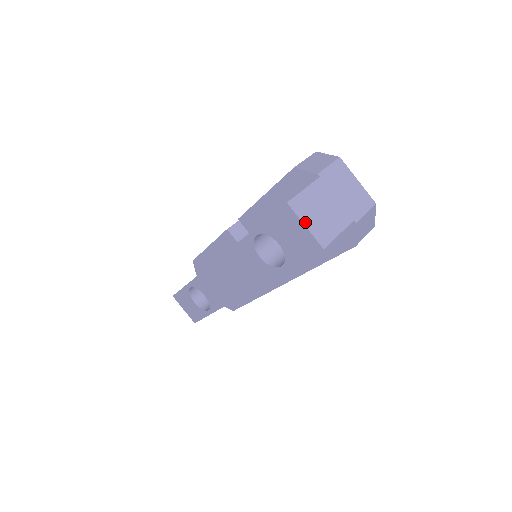
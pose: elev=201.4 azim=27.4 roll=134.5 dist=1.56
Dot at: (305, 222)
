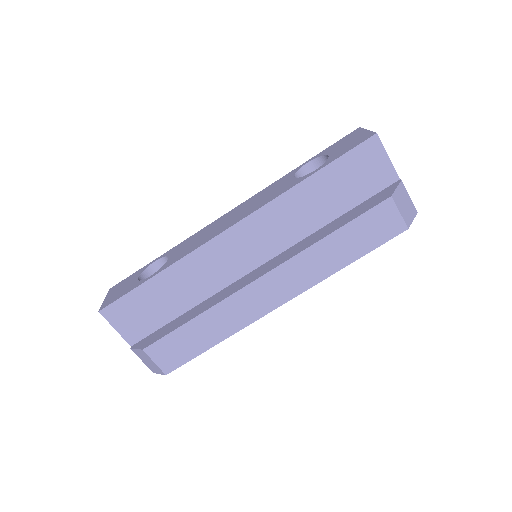
Dot at: occluded
